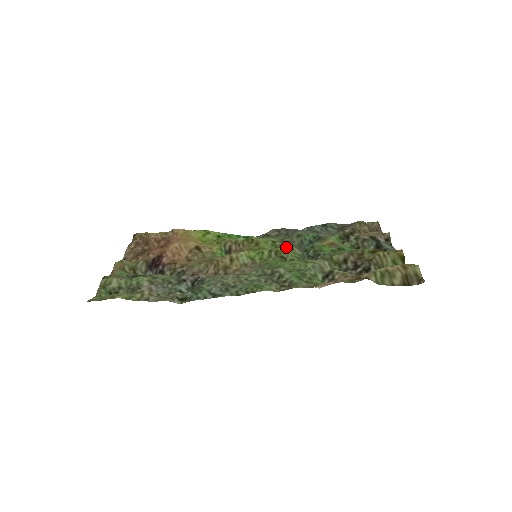
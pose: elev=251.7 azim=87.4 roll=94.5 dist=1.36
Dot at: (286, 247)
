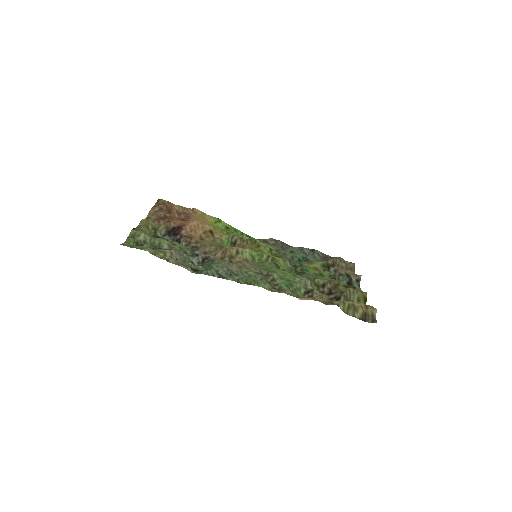
Dot at: (280, 257)
